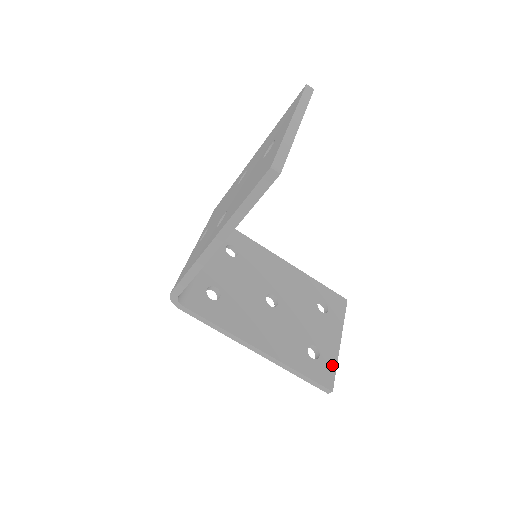
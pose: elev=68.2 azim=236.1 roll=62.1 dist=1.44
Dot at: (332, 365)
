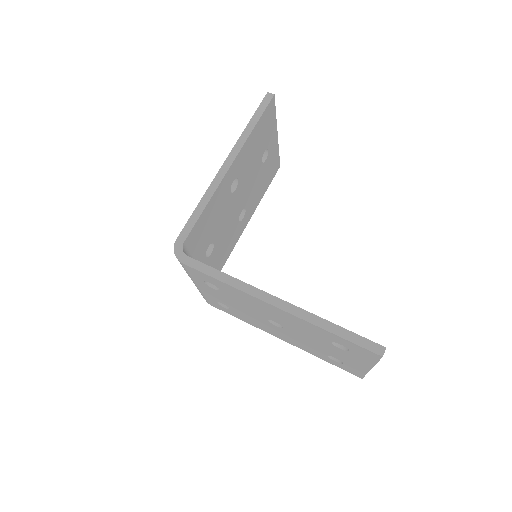
Dot at: occluded
